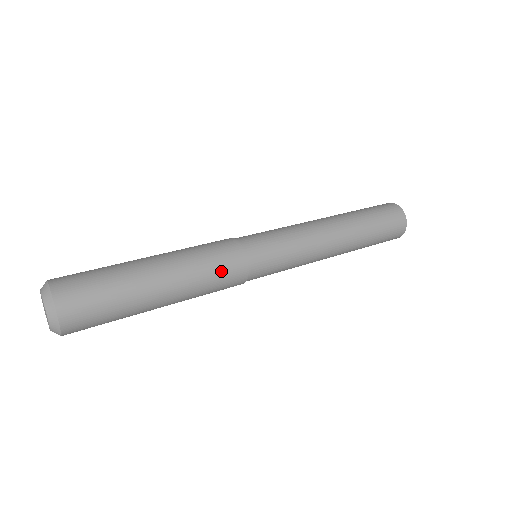
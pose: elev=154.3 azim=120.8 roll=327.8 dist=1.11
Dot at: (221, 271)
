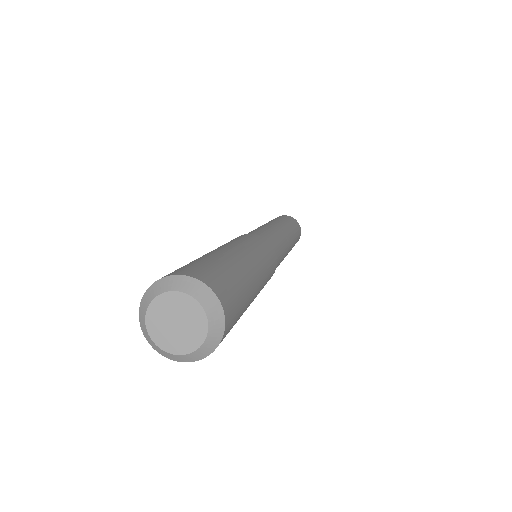
Dot at: (270, 258)
